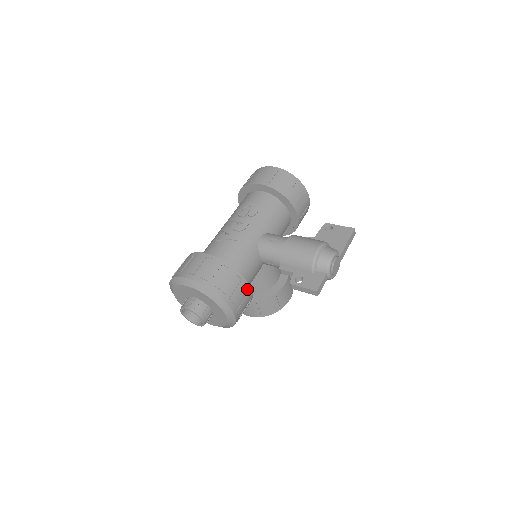
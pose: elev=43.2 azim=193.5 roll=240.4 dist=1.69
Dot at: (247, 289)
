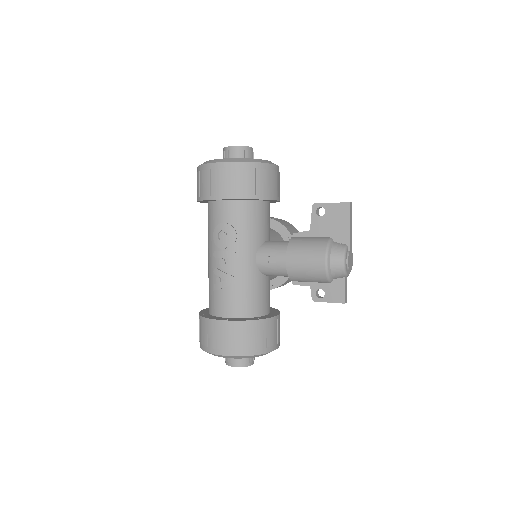
Dot at: (274, 320)
